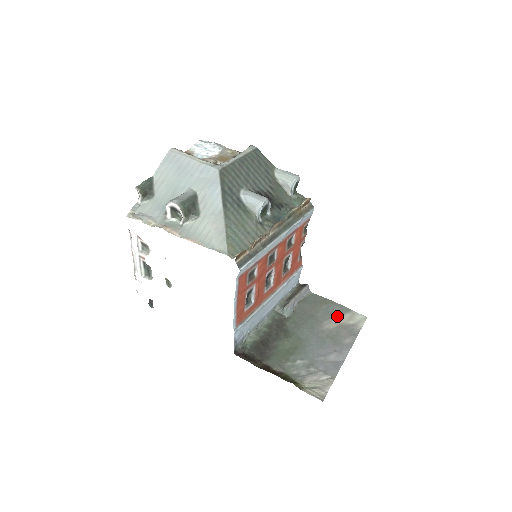
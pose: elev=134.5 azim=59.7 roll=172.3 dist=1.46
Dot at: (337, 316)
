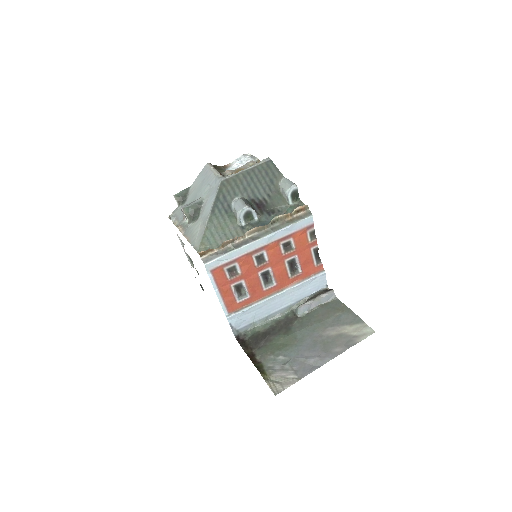
Dot at: (345, 325)
